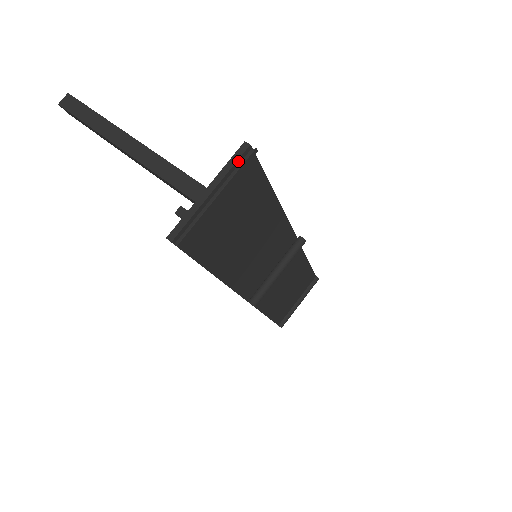
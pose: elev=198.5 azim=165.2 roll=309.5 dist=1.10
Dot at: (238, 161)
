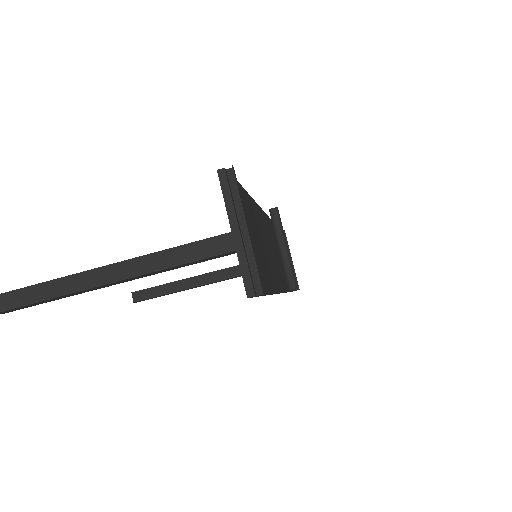
Dot at: (229, 189)
